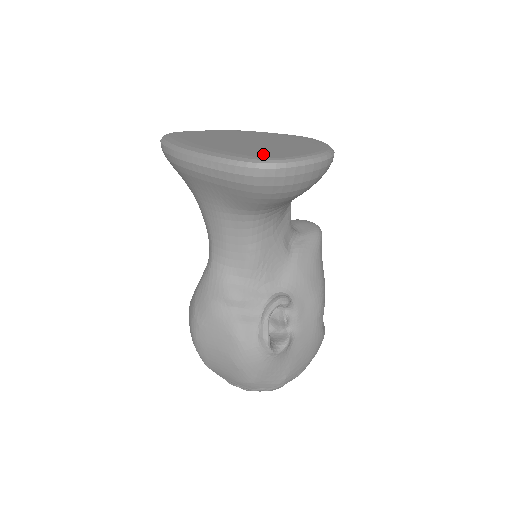
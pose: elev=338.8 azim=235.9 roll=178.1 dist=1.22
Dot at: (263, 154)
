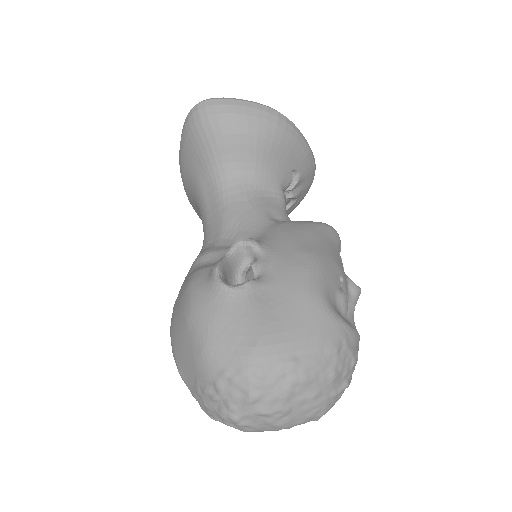
Dot at: occluded
